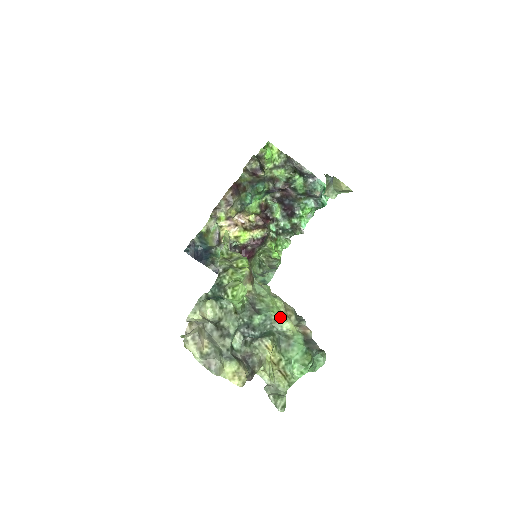
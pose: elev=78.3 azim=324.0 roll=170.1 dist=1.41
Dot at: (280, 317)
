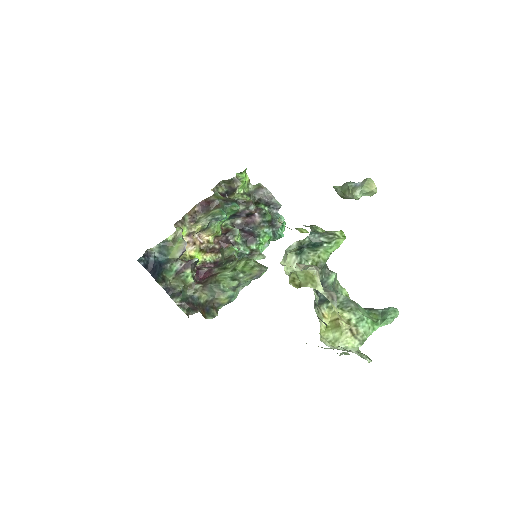
Dot at: (339, 283)
